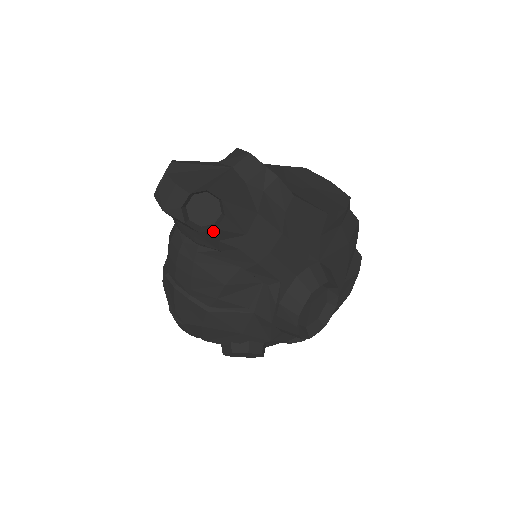
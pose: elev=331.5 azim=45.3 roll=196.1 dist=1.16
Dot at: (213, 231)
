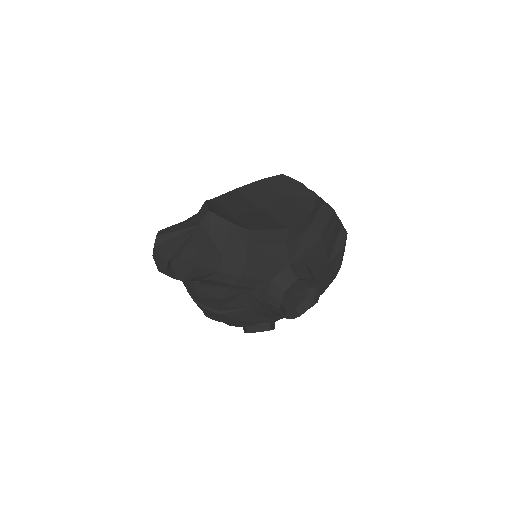
Dot at: (192, 278)
